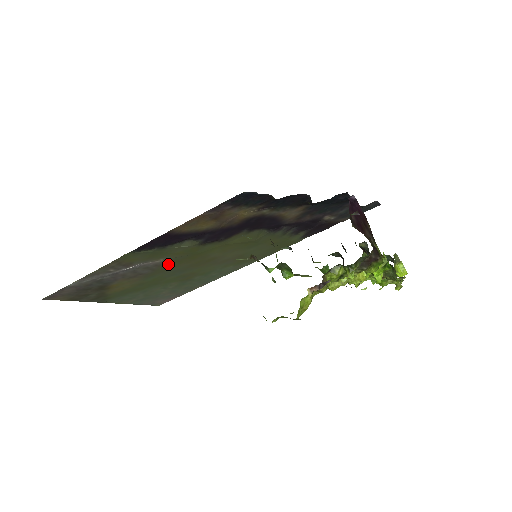
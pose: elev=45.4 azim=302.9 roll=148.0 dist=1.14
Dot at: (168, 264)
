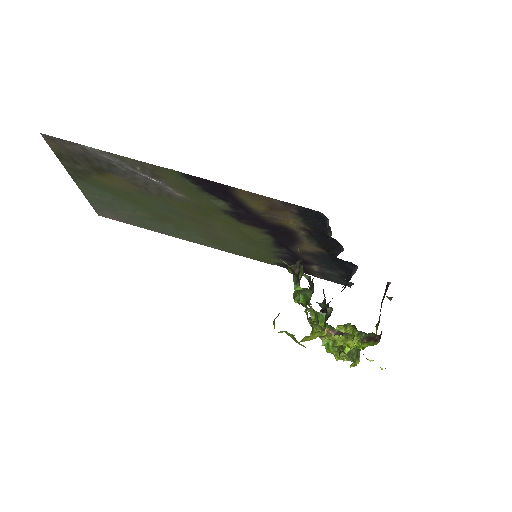
Dot at: (177, 201)
